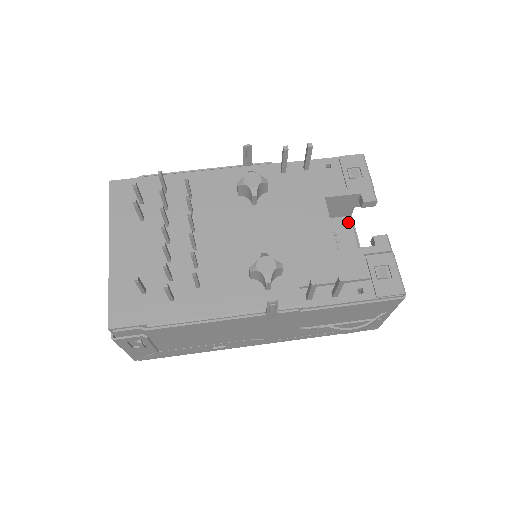
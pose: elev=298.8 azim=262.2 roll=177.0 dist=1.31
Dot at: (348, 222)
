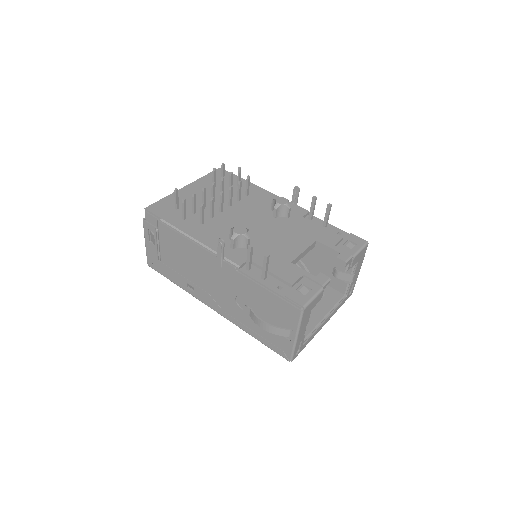
Dot at: (339, 296)
